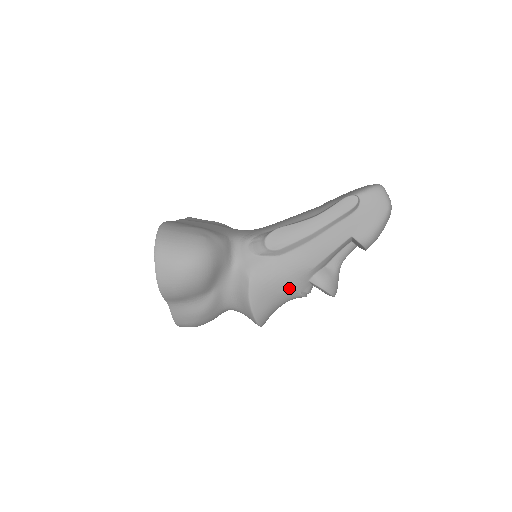
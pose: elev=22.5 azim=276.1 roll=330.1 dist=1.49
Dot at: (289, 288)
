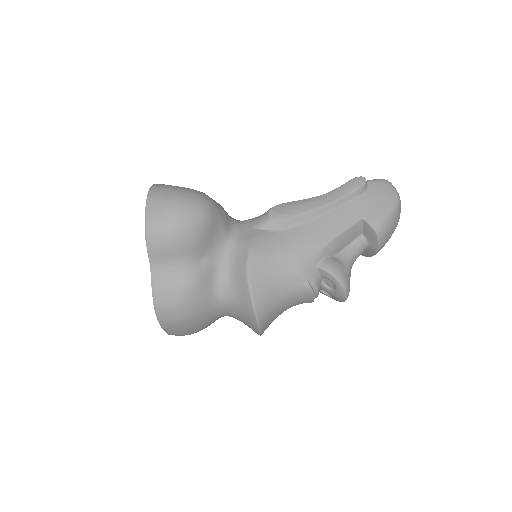
Dot at: (294, 269)
